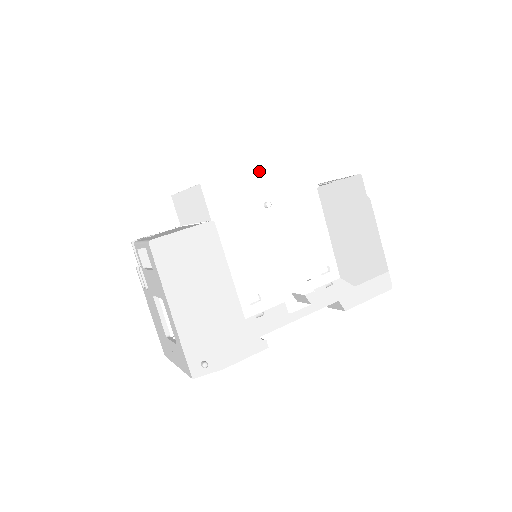
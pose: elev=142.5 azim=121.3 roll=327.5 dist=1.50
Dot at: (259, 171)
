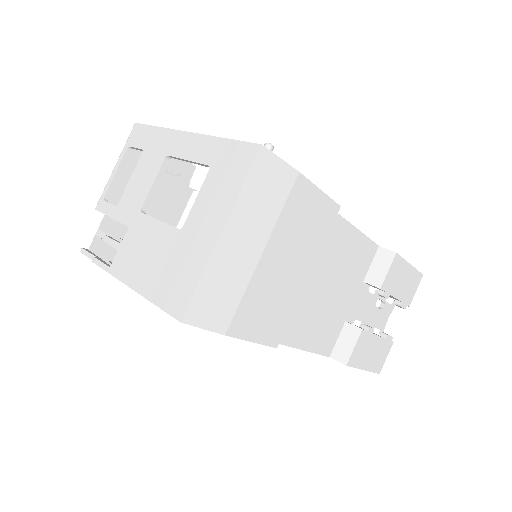
Dot at: occluded
